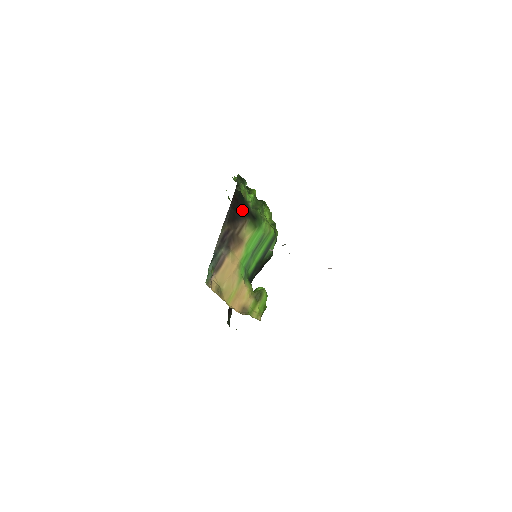
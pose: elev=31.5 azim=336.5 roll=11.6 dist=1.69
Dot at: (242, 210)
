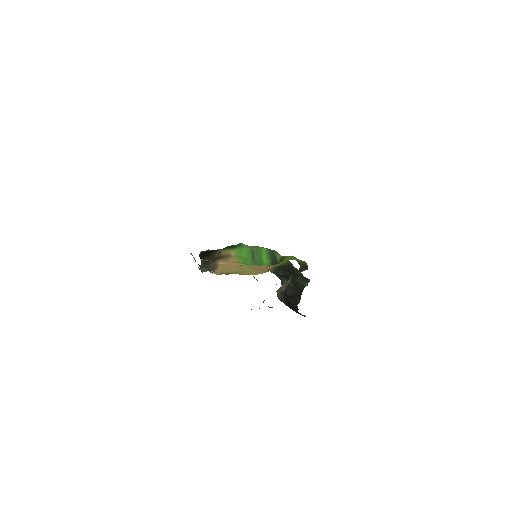
Dot at: occluded
